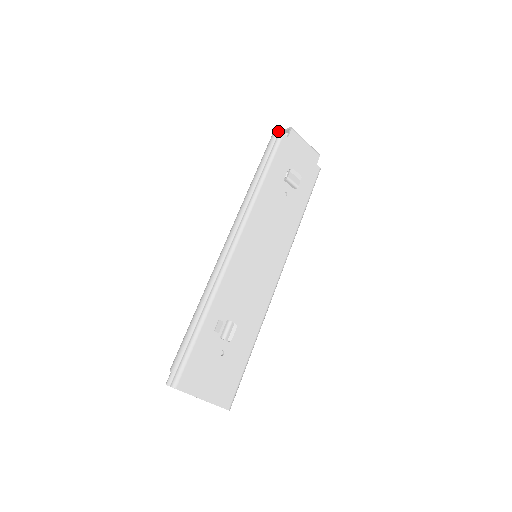
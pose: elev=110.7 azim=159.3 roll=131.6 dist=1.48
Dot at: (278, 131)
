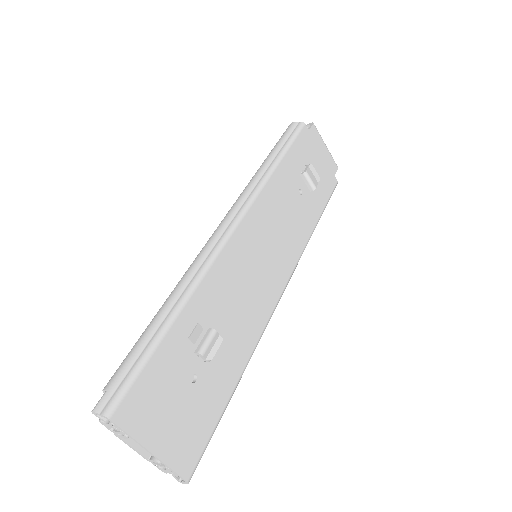
Dot at: occluded
